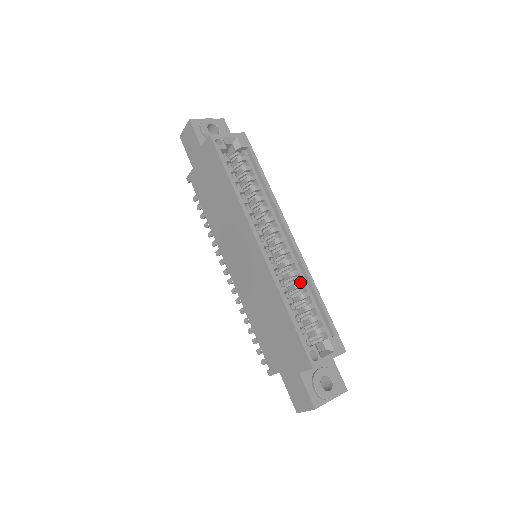
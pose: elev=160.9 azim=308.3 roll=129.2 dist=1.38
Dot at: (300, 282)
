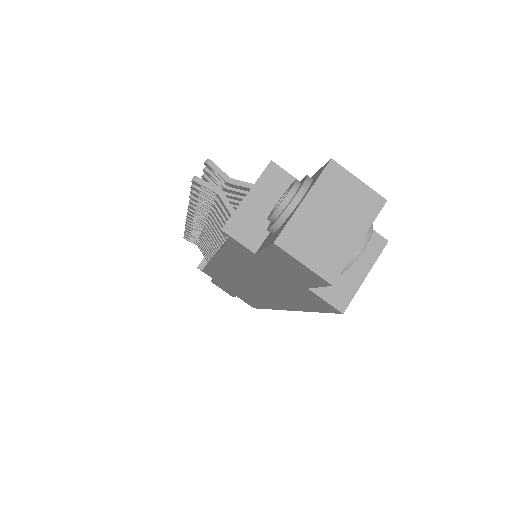
Dot at: occluded
